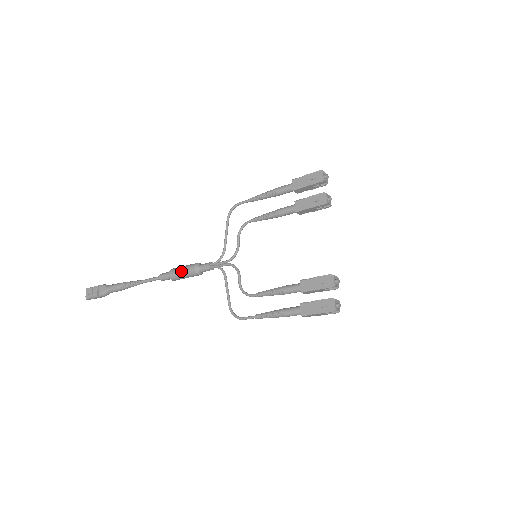
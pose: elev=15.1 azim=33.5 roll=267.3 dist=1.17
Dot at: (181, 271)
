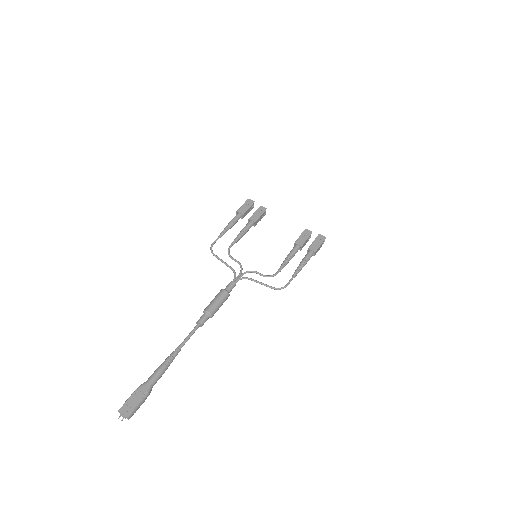
Dot at: (216, 301)
